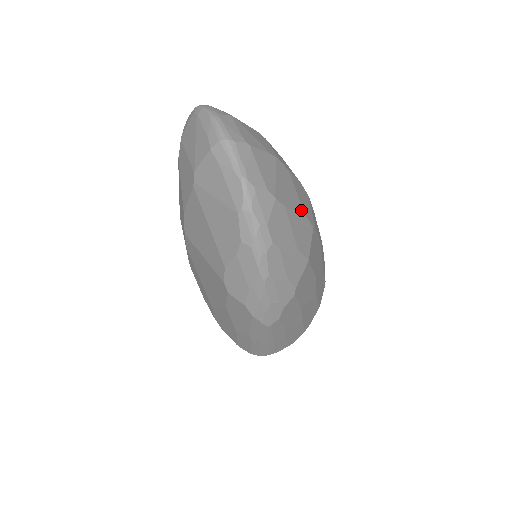
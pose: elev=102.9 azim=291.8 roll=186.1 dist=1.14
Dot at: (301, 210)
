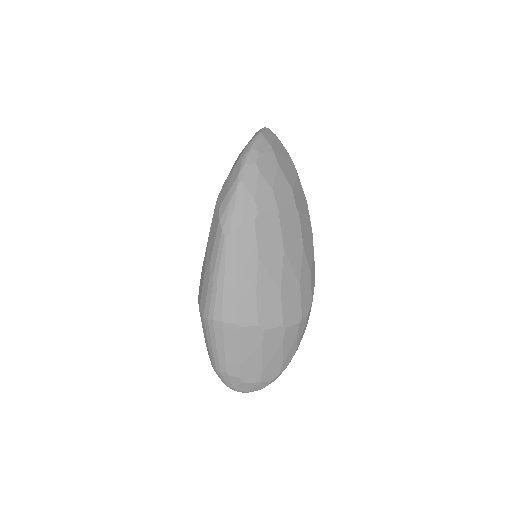
Dot at: (291, 186)
